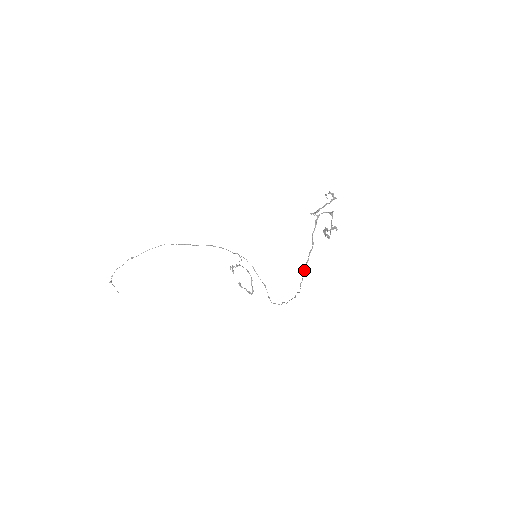
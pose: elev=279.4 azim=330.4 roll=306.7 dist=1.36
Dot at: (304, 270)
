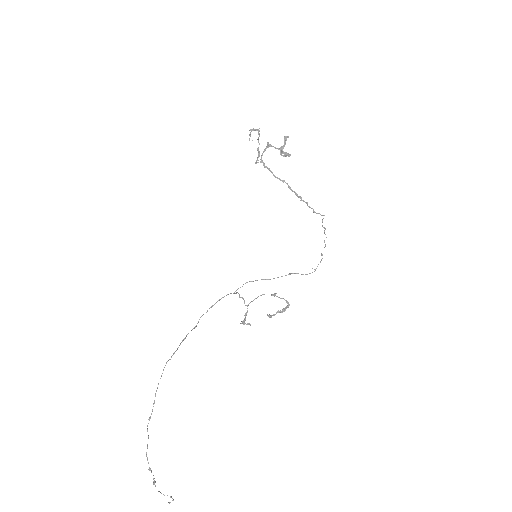
Dot at: occluded
